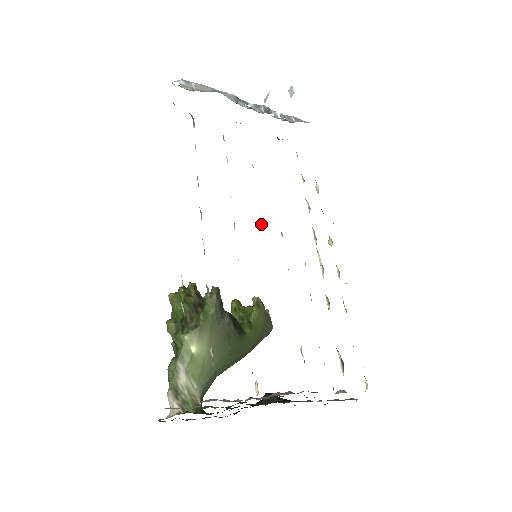
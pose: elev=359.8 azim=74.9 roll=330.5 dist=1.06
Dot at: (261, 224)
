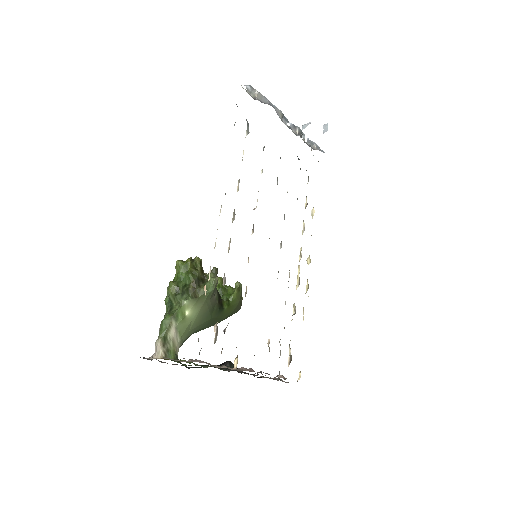
Dot at: occluded
